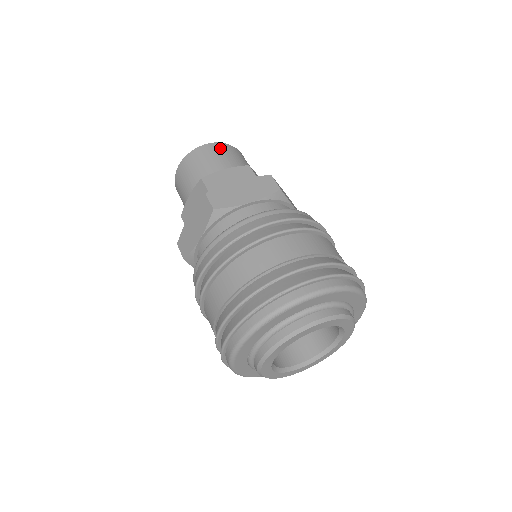
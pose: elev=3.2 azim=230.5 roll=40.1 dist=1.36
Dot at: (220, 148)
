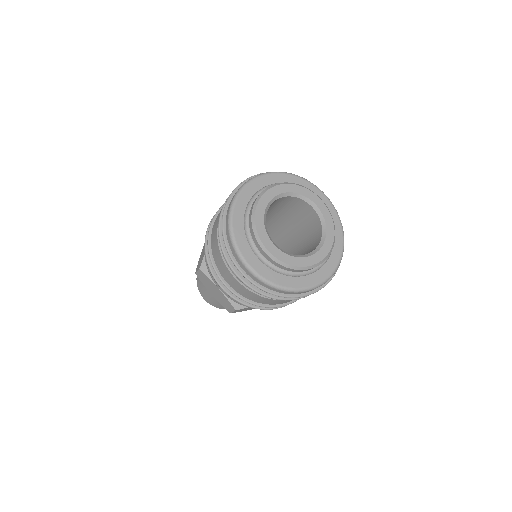
Dot at: occluded
